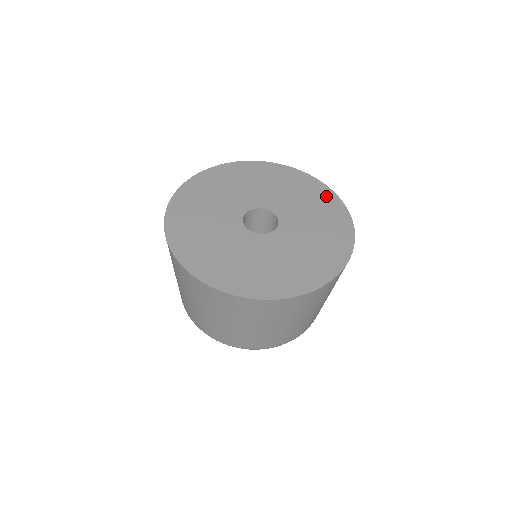
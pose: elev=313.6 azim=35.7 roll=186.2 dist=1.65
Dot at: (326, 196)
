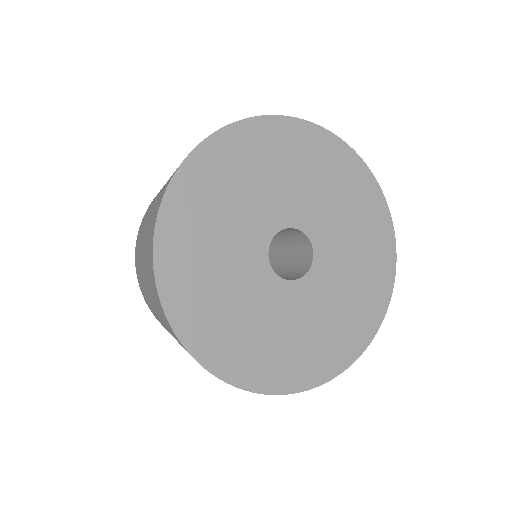
Dot at: (382, 232)
